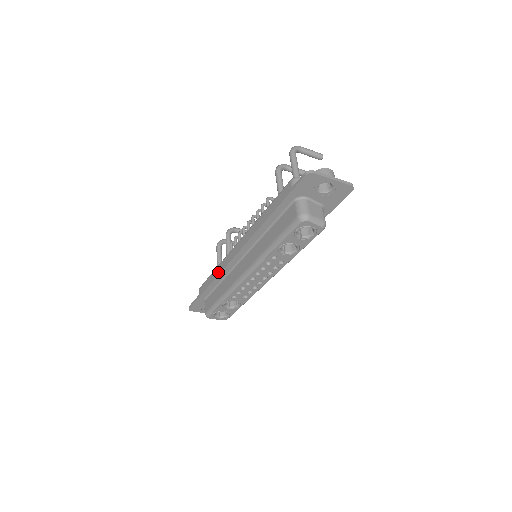
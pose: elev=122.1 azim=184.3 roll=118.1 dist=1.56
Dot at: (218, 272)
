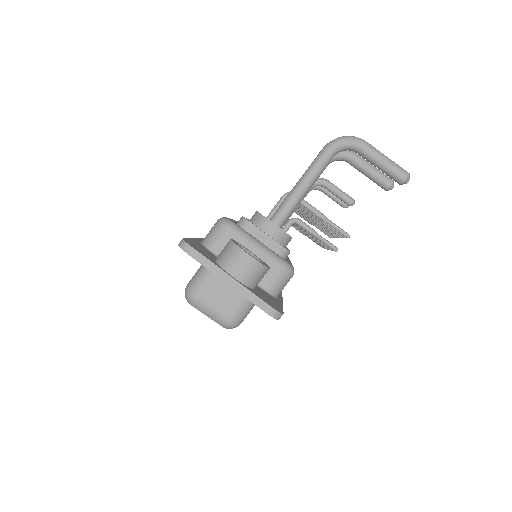
Dot at: occluded
